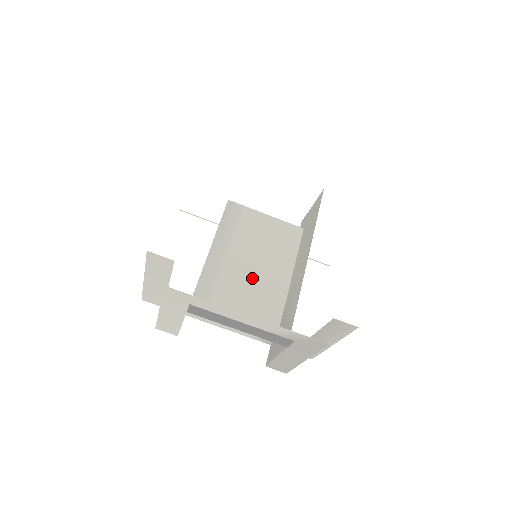
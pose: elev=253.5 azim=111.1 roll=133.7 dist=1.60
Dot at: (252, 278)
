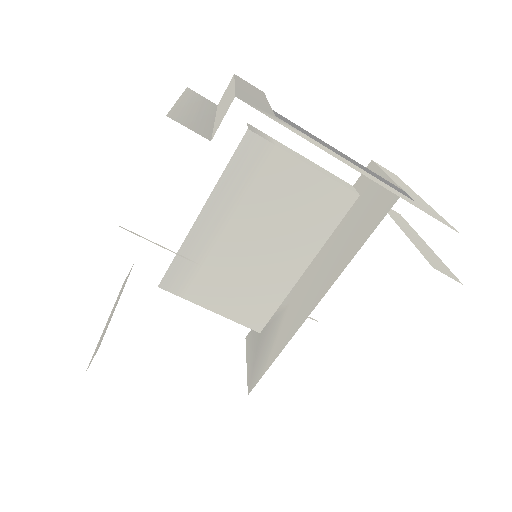
Dot at: (251, 261)
